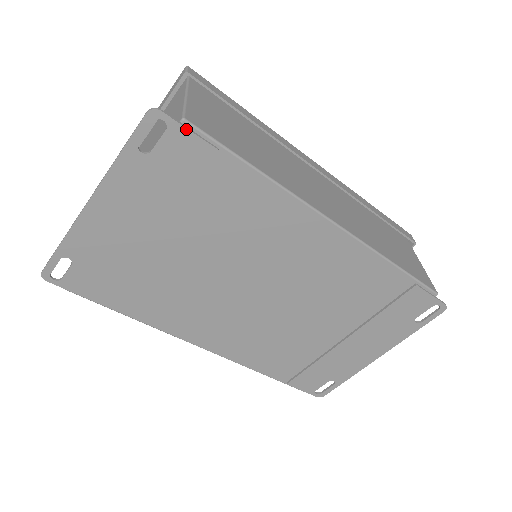
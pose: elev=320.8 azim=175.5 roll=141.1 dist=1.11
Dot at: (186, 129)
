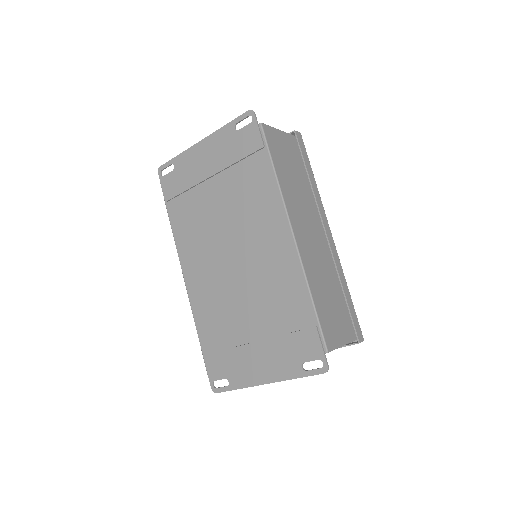
Dot at: (258, 127)
